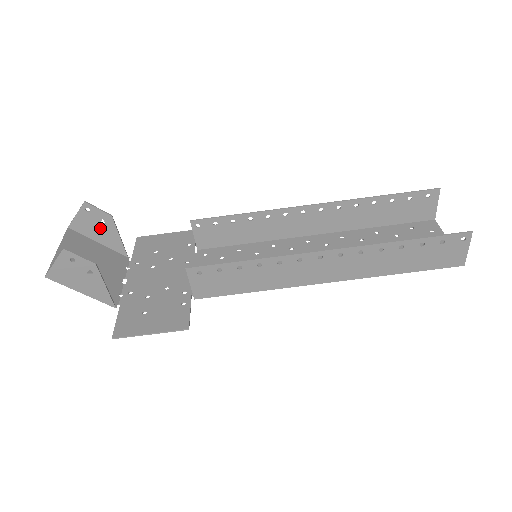
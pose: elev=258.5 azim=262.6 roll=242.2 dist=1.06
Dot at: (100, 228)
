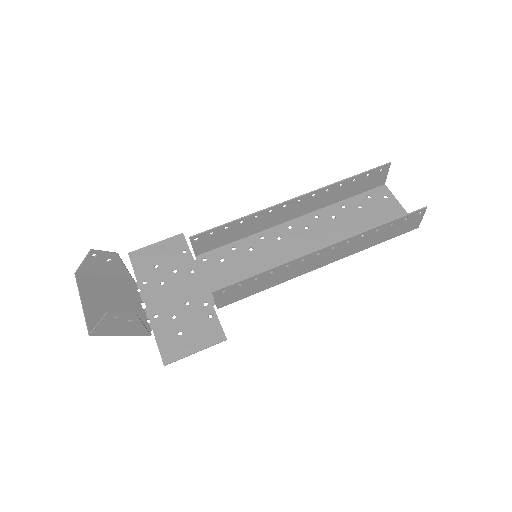
Dot at: (106, 265)
